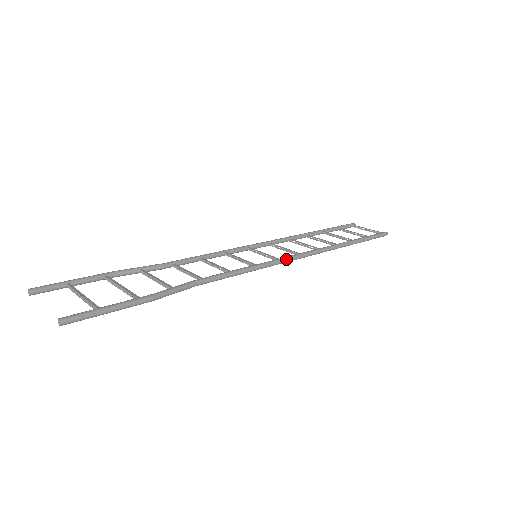
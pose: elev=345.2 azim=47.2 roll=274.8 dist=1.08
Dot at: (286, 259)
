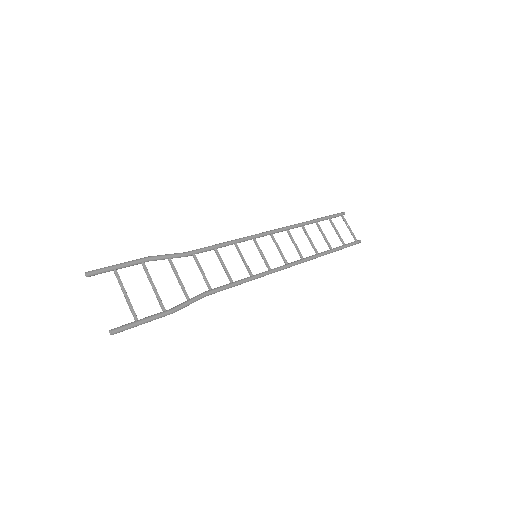
Dot at: (275, 271)
